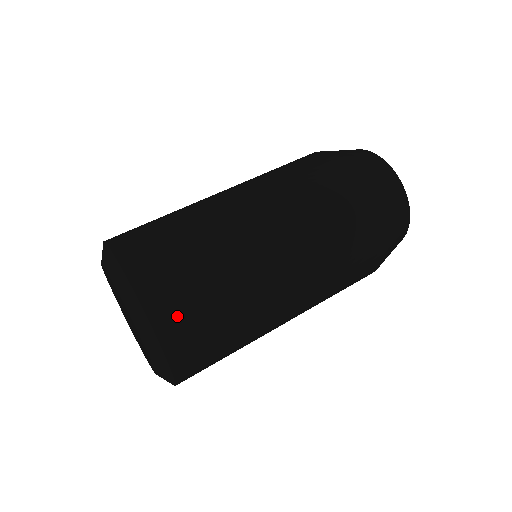
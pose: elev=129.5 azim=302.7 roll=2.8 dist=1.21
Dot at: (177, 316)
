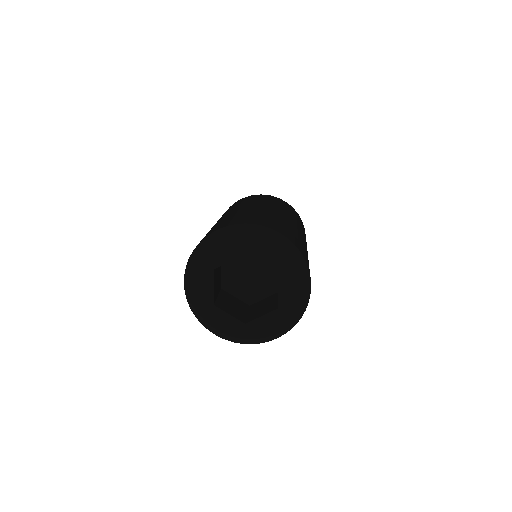
Dot at: (238, 221)
